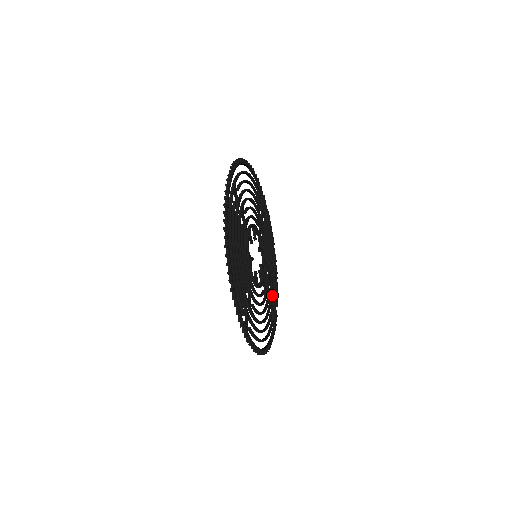
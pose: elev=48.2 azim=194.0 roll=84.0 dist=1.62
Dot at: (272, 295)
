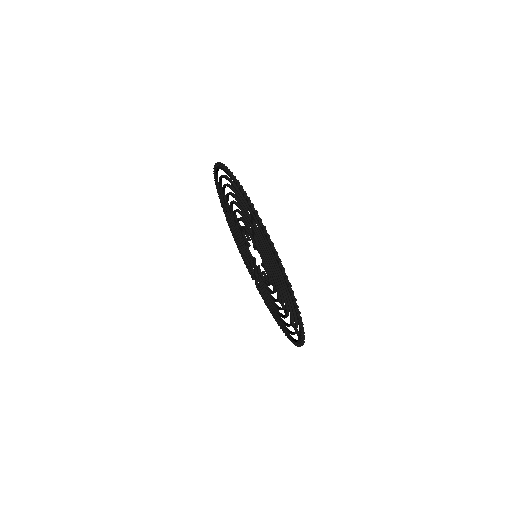
Dot at: occluded
